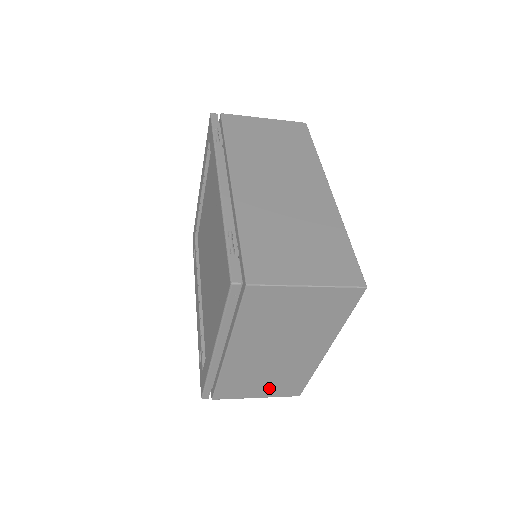
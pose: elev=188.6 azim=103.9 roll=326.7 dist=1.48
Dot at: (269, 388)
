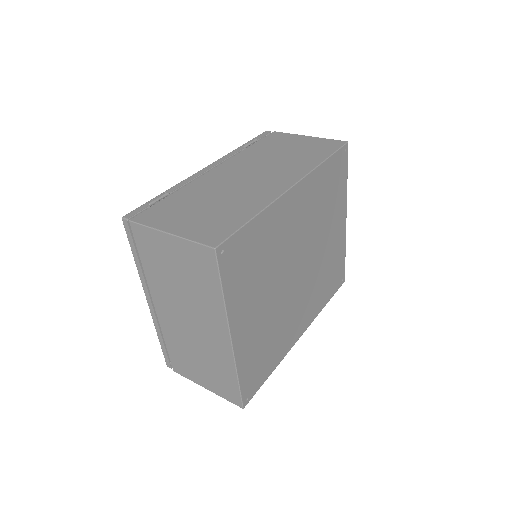
Dot at: (209, 378)
